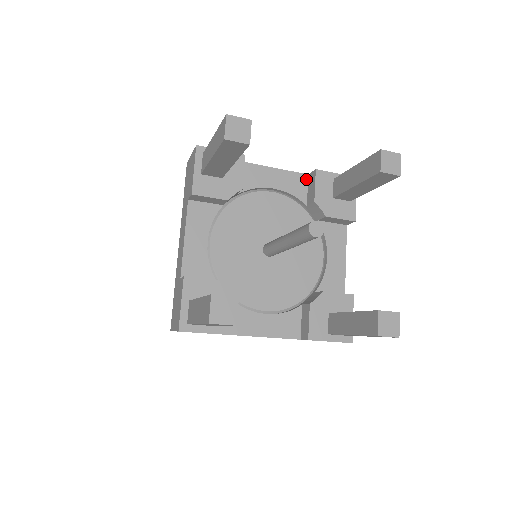
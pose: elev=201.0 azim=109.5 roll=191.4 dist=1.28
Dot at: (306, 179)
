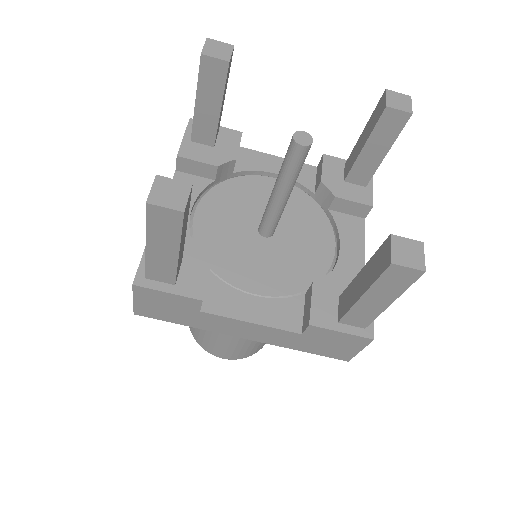
Dot at: (314, 170)
